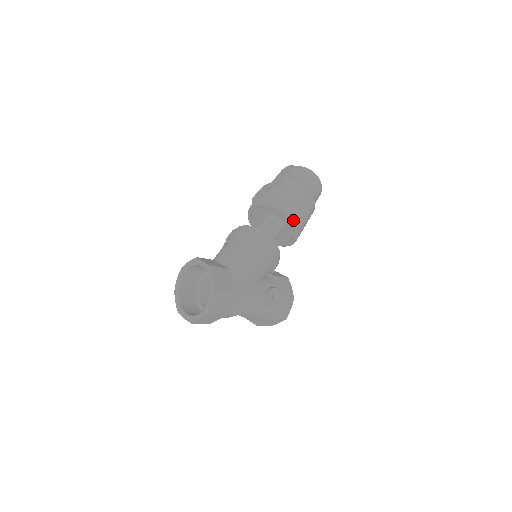
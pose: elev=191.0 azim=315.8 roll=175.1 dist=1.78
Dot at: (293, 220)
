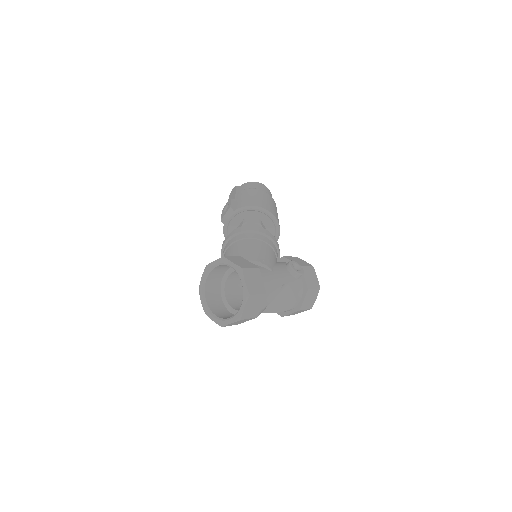
Dot at: (265, 210)
